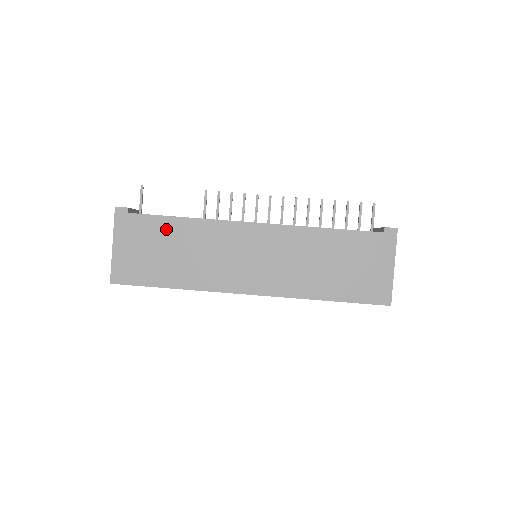
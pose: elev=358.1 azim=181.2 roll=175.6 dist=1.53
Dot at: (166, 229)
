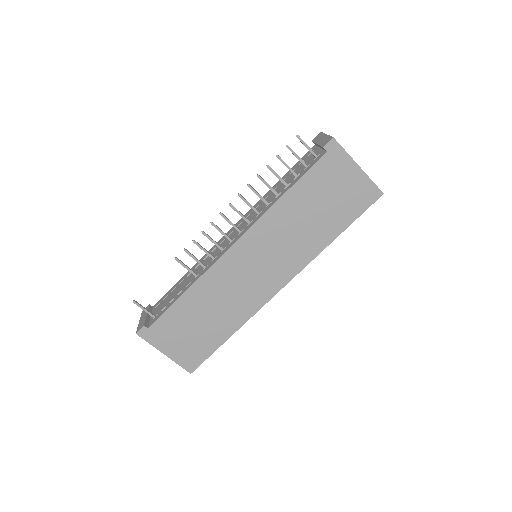
Dot at: (183, 311)
